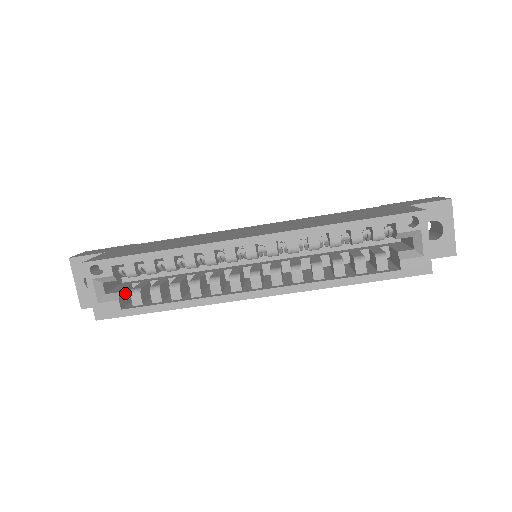
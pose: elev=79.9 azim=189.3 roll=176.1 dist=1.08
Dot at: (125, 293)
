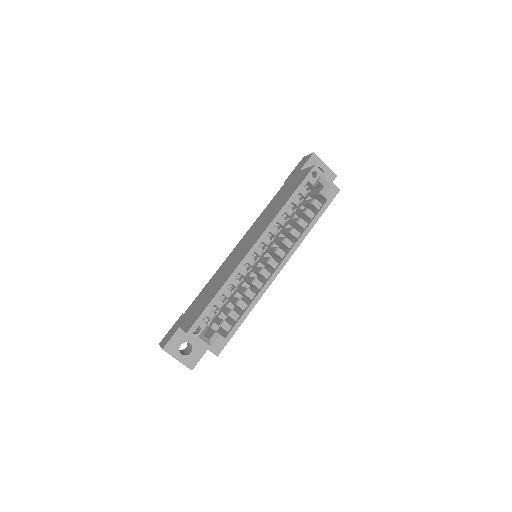
Dot at: occluded
